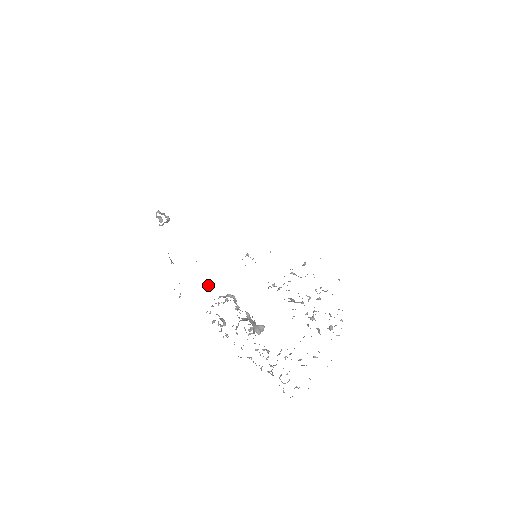
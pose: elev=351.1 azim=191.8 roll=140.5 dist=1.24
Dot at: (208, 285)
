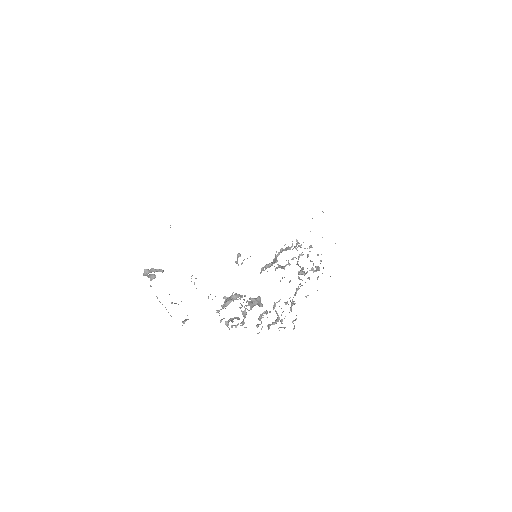
Dot at: occluded
